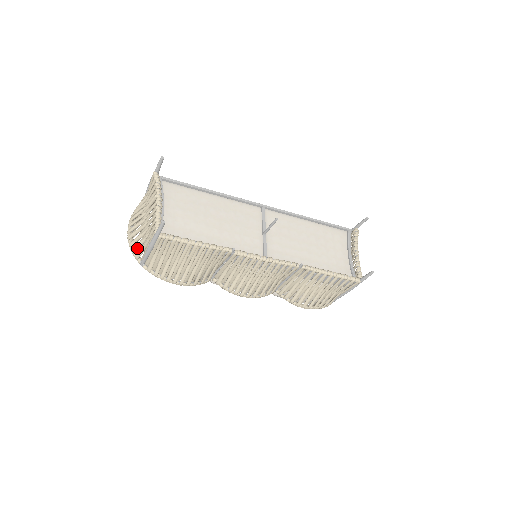
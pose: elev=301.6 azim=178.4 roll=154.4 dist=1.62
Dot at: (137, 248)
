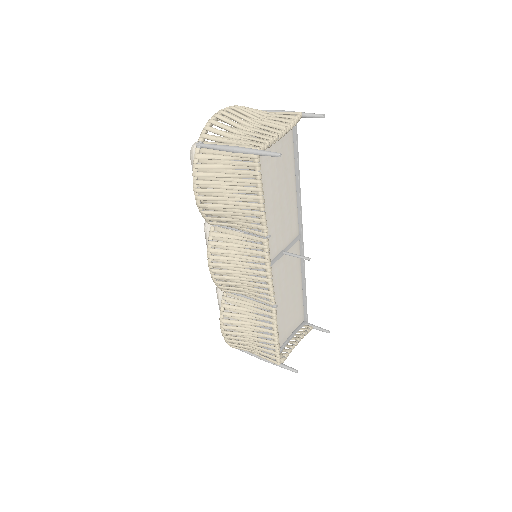
Dot at: (216, 132)
